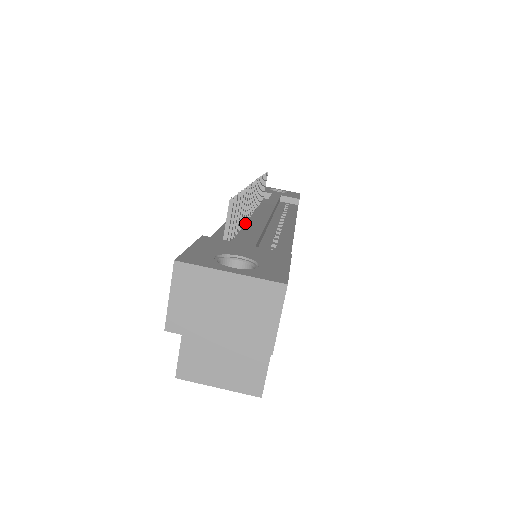
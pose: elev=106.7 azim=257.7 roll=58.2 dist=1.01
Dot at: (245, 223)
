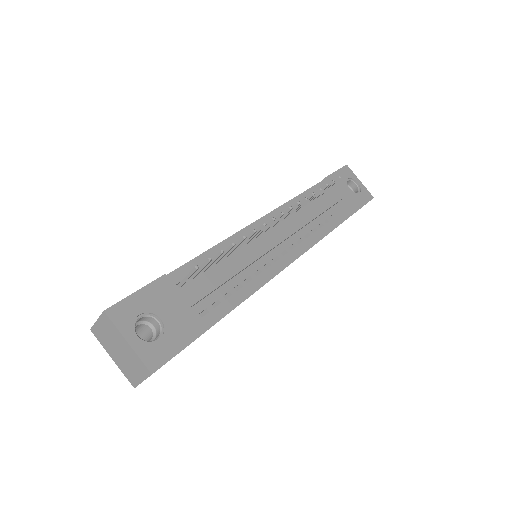
Dot at: (246, 244)
